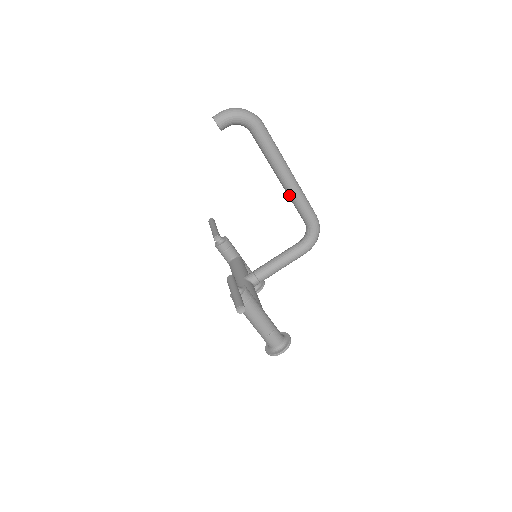
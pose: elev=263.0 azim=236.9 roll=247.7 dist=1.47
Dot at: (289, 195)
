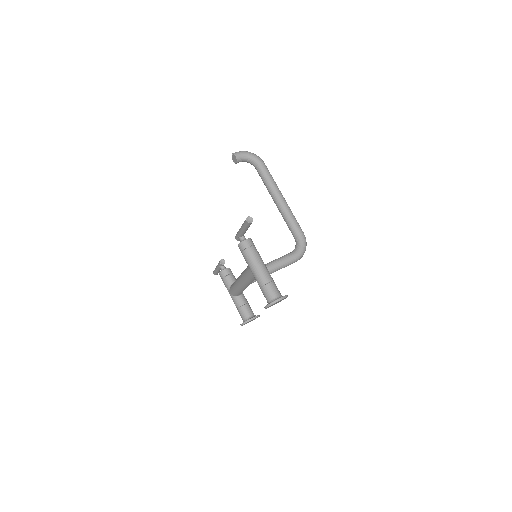
Dot at: (282, 212)
